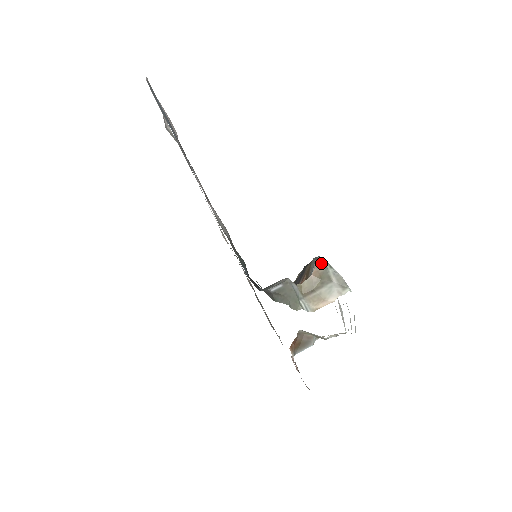
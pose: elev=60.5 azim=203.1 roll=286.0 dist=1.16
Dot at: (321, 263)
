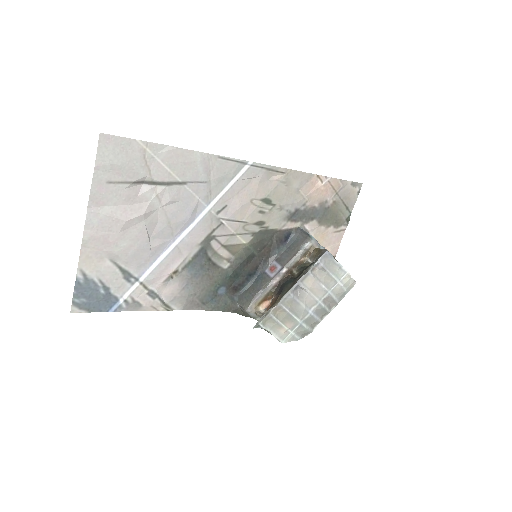
Dot at: occluded
